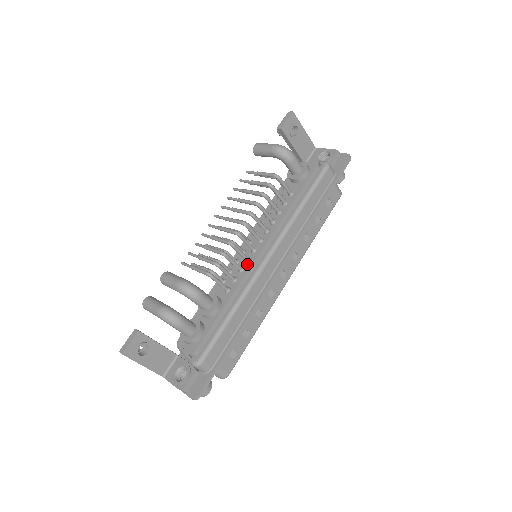
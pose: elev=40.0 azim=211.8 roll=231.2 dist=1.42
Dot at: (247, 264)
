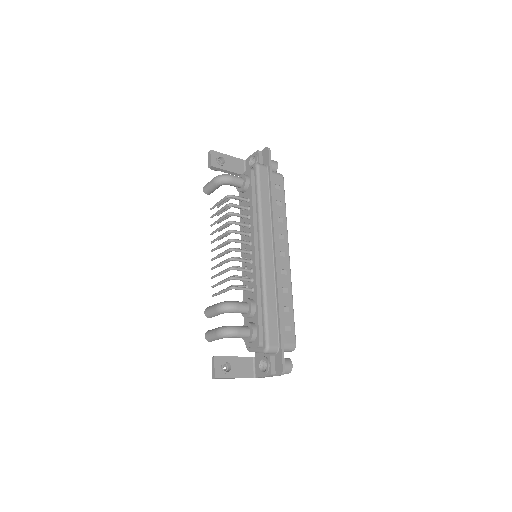
Dot at: (252, 264)
